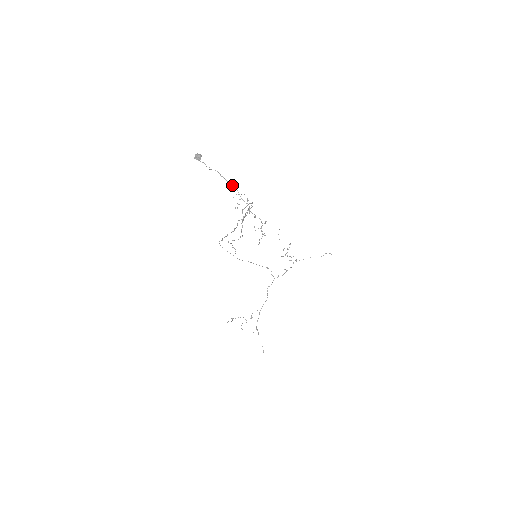
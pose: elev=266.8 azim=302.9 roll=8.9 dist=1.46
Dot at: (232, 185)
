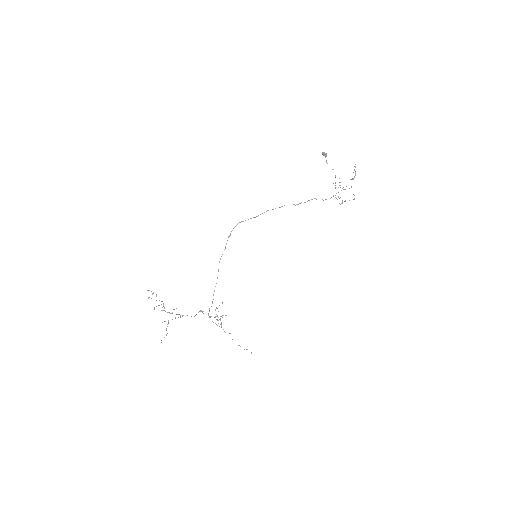
Dot at: occluded
